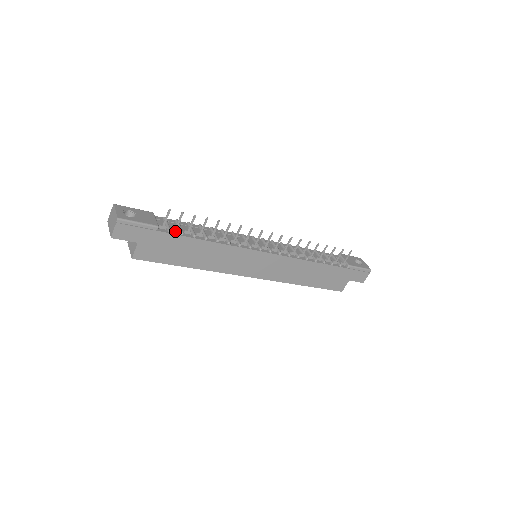
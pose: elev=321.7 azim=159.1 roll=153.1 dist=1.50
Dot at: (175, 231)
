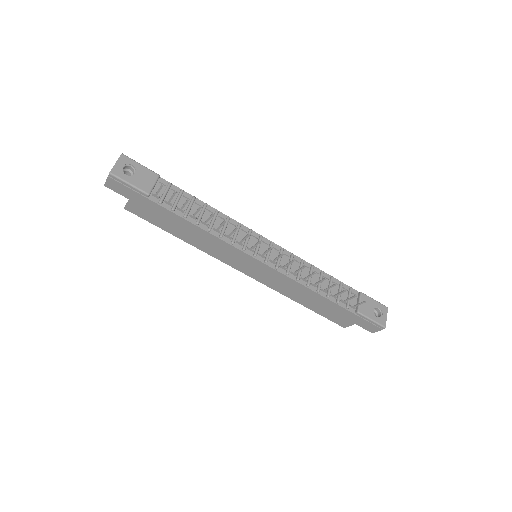
Dot at: (168, 204)
